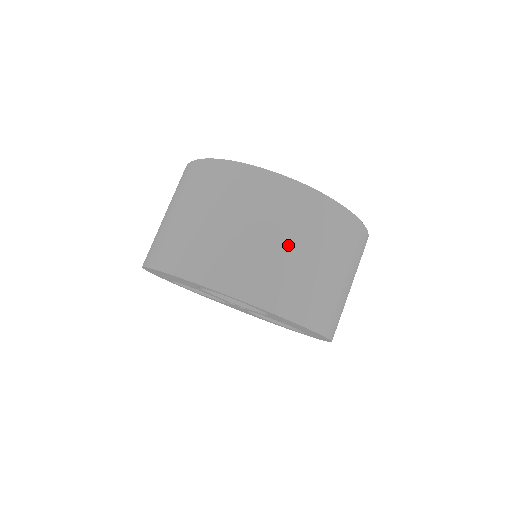
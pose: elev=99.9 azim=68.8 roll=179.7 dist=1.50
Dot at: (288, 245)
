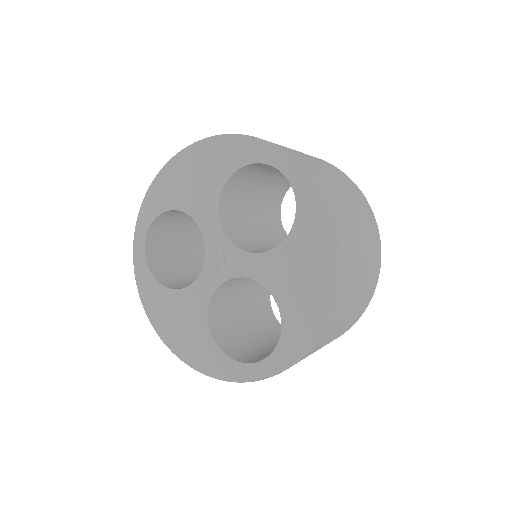
Dot at: (341, 186)
